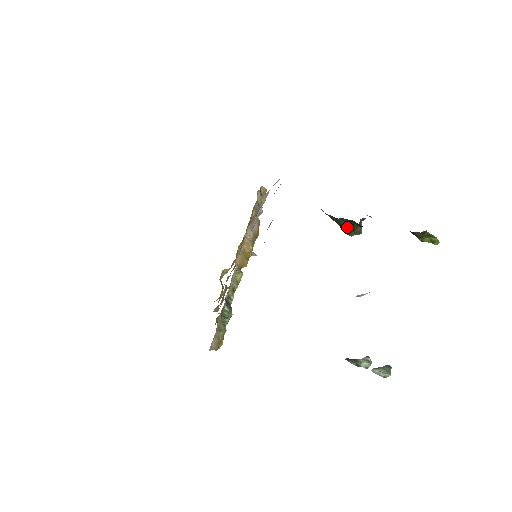
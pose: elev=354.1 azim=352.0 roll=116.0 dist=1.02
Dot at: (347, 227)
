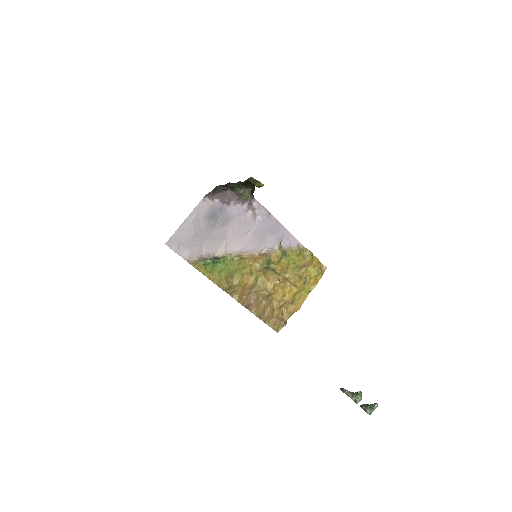
Dot at: (234, 190)
